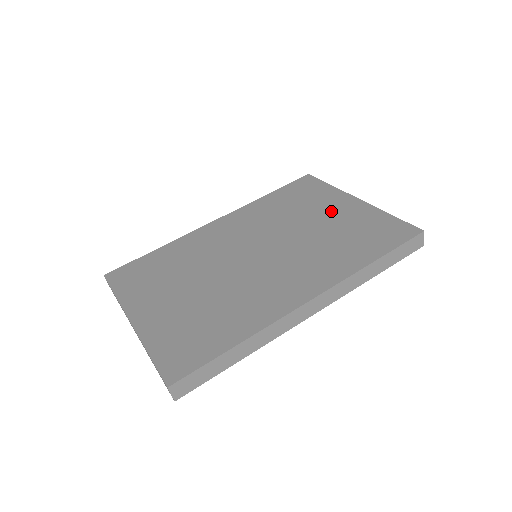
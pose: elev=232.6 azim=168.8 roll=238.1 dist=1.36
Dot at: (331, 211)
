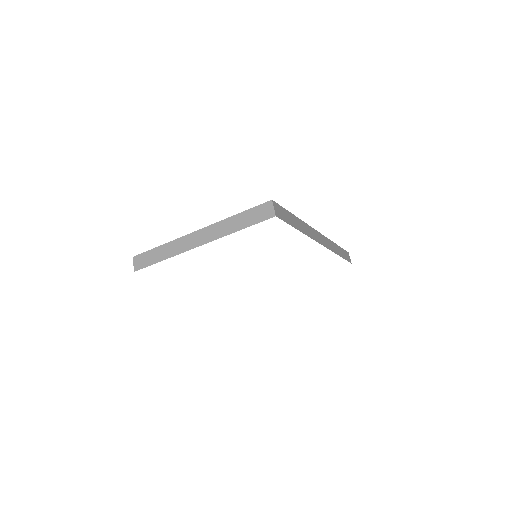
Dot at: occluded
